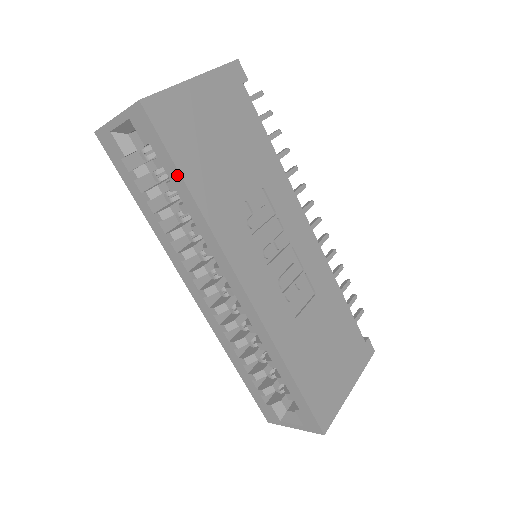
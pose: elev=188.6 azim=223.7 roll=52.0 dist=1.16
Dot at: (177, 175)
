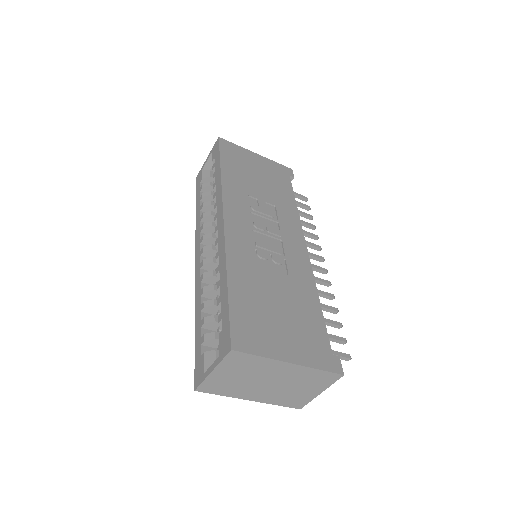
Dot at: (219, 164)
